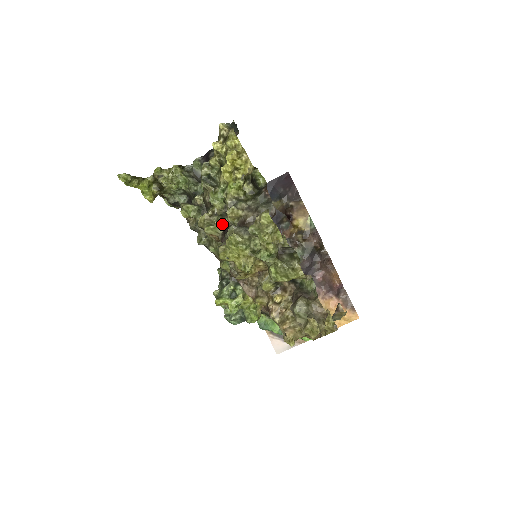
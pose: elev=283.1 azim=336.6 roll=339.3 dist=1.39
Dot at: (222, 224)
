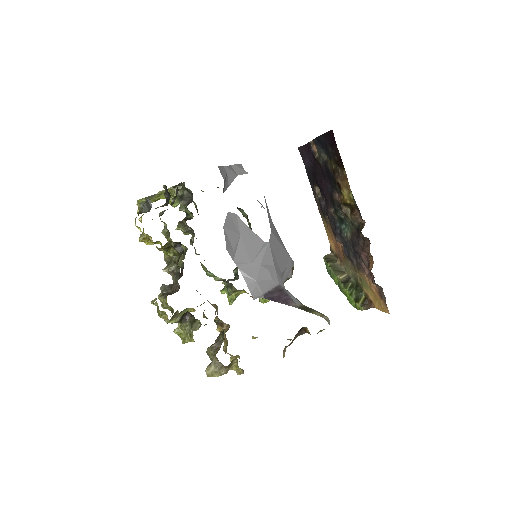
Dot at: (182, 262)
